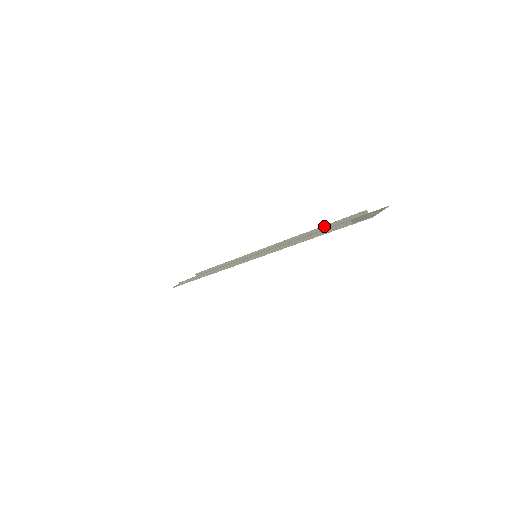
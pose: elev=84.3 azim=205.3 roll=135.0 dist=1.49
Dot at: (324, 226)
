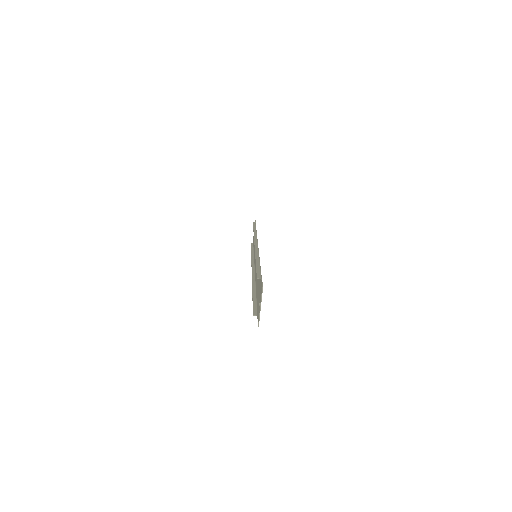
Dot at: (256, 263)
